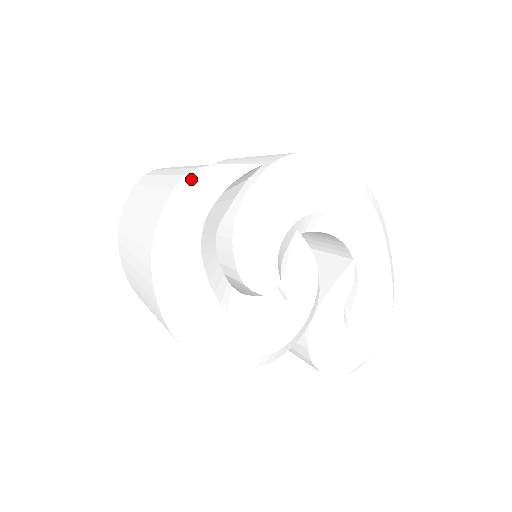
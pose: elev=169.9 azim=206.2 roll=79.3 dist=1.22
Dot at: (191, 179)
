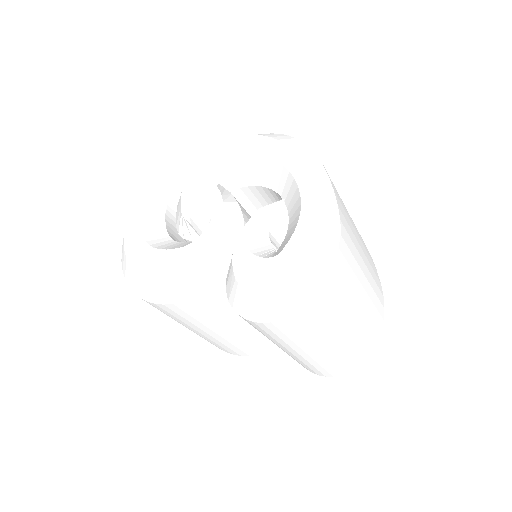
Dot at: occluded
